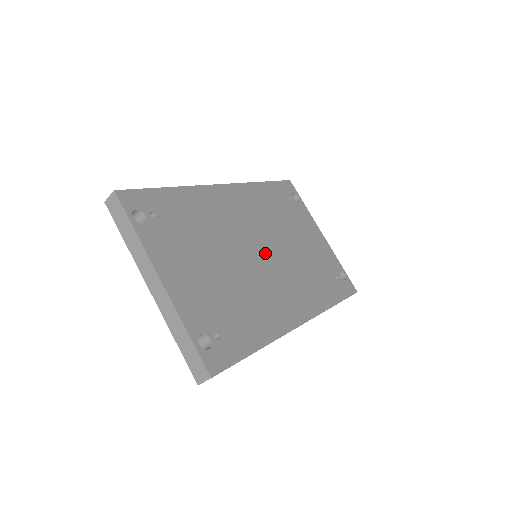
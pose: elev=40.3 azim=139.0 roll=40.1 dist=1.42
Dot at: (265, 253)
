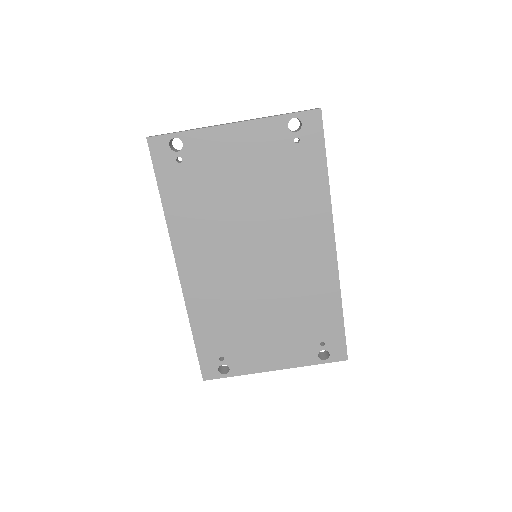
Dot at: (257, 254)
